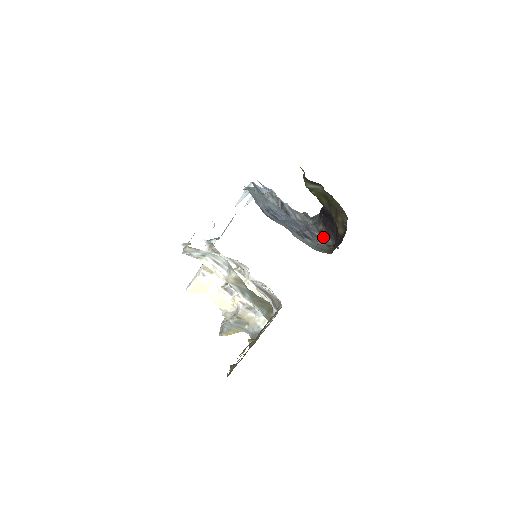
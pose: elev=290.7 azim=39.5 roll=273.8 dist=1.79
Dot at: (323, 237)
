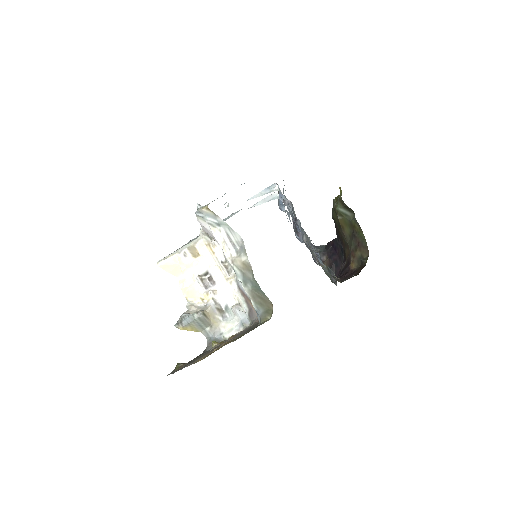
Dot at: (325, 268)
